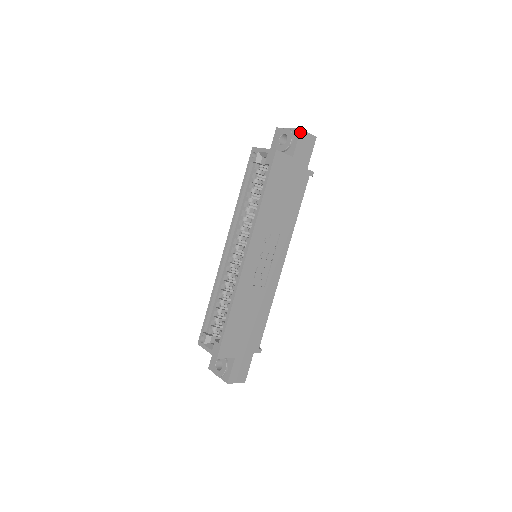
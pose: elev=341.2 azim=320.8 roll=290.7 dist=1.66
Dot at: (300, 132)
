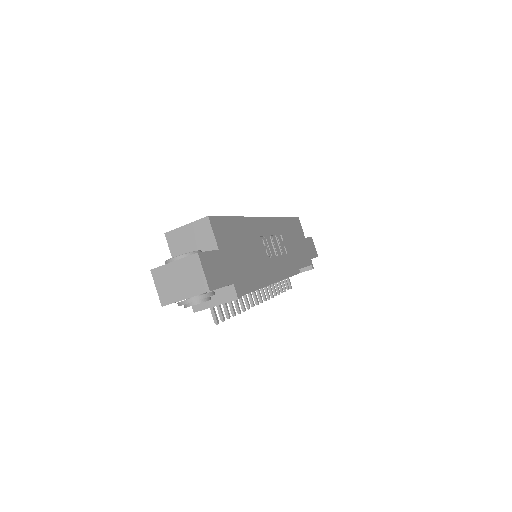
Dot at: (311, 237)
